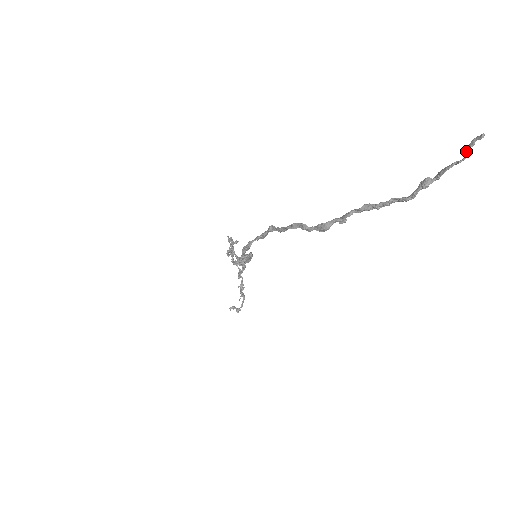
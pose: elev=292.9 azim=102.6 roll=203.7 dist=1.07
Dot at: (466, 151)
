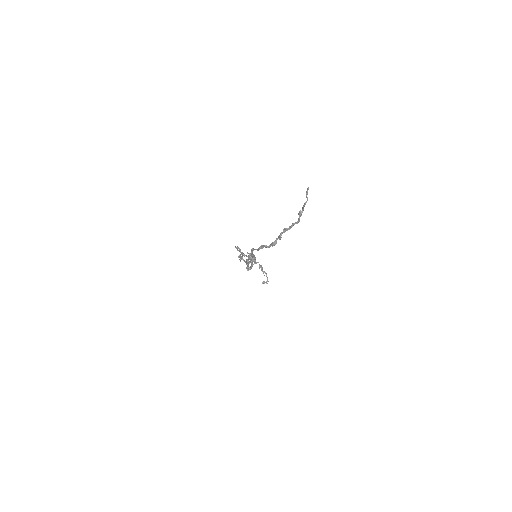
Dot at: (306, 197)
